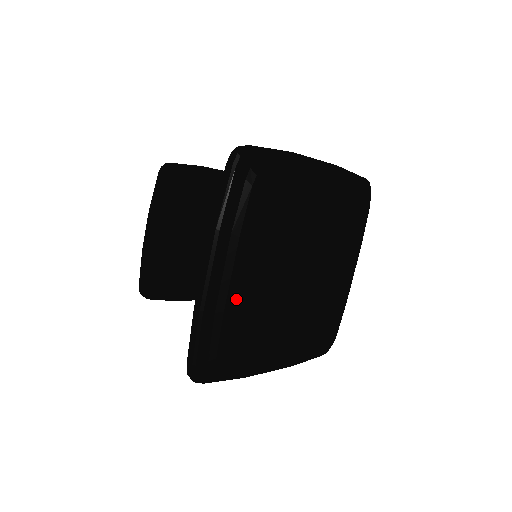
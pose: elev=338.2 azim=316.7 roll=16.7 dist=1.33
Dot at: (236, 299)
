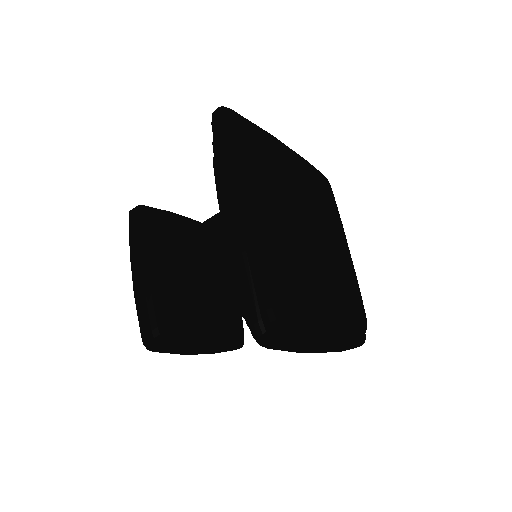
Dot at: (284, 150)
